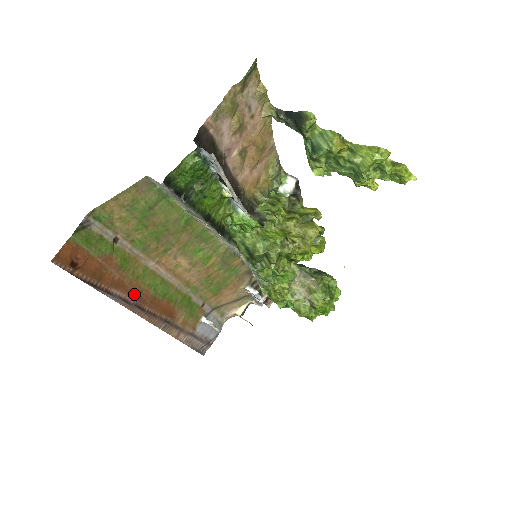
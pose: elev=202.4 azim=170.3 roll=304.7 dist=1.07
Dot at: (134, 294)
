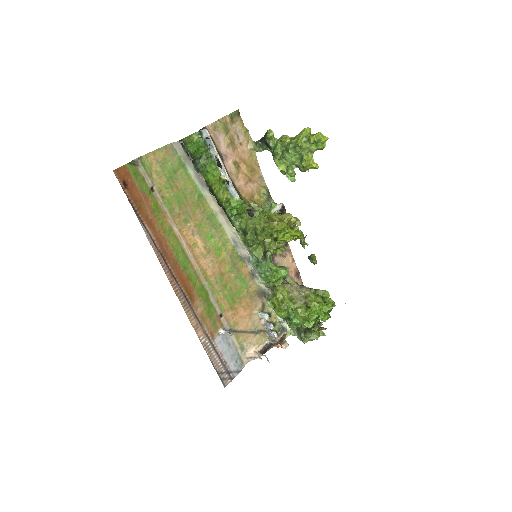
Dot at: (161, 244)
